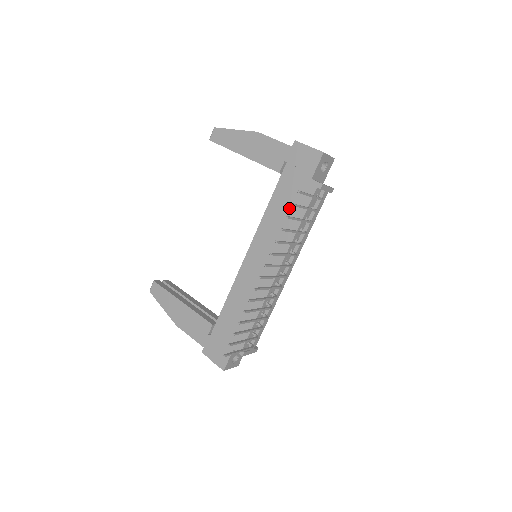
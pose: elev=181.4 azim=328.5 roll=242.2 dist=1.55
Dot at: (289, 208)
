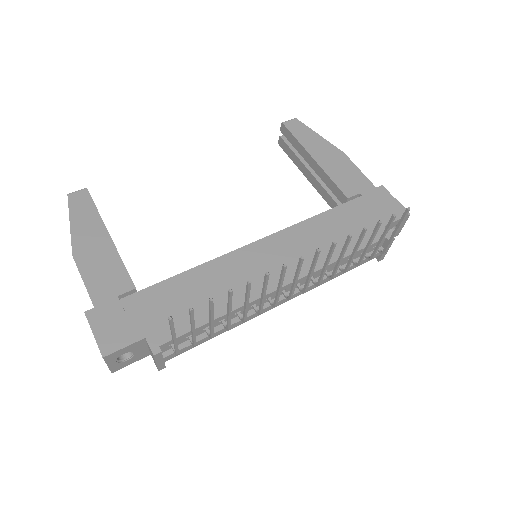
Dot at: (341, 234)
